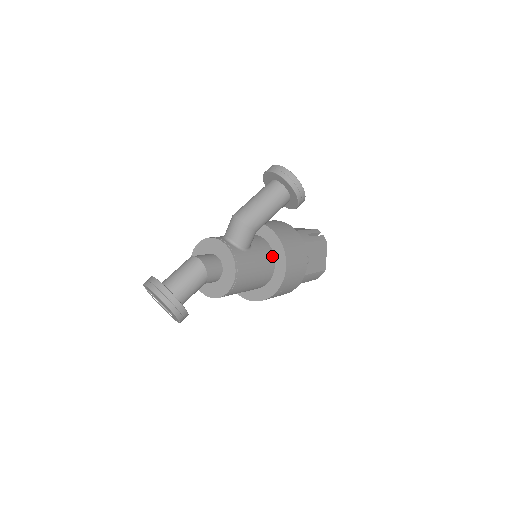
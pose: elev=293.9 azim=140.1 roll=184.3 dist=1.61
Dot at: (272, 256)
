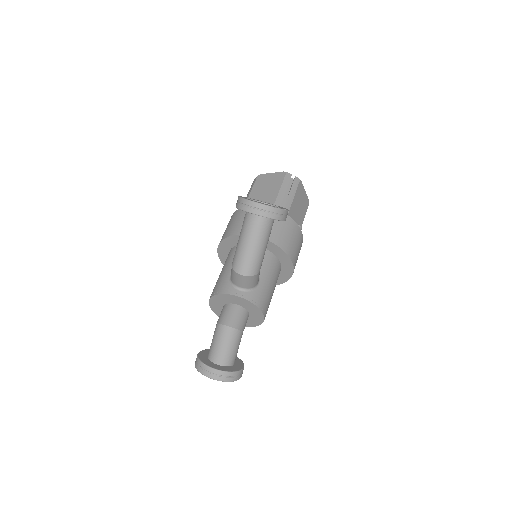
Dot at: (275, 259)
